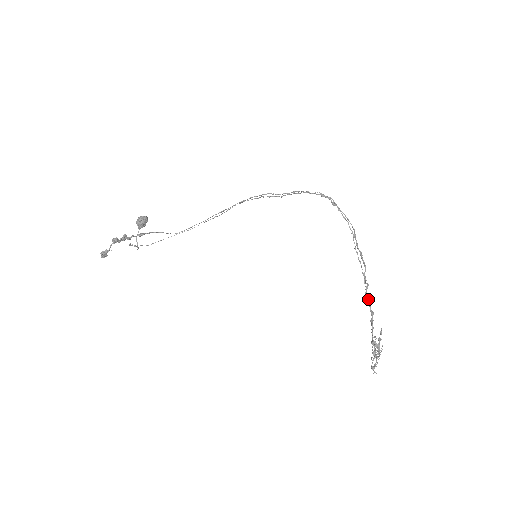
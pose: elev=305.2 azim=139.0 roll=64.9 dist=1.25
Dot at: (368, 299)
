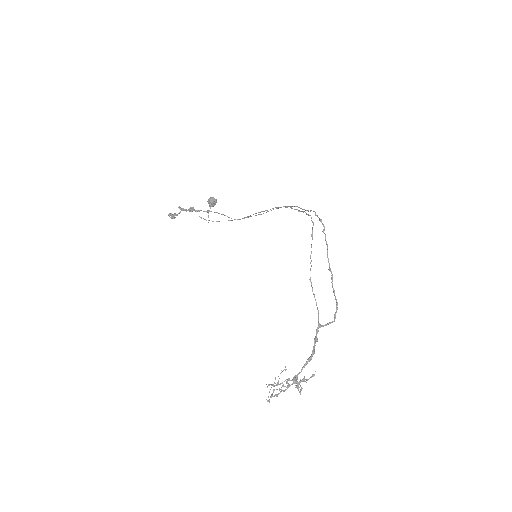
Dot at: (315, 336)
